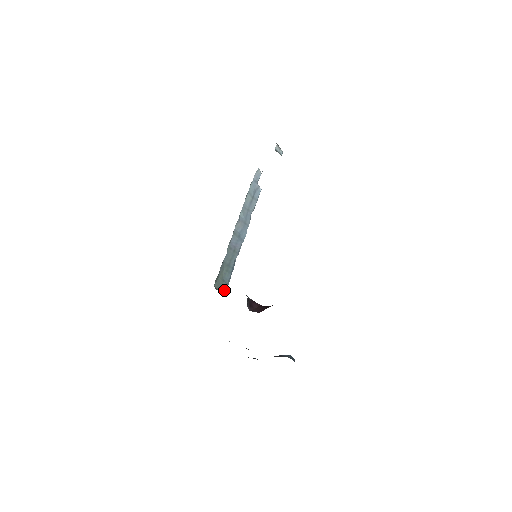
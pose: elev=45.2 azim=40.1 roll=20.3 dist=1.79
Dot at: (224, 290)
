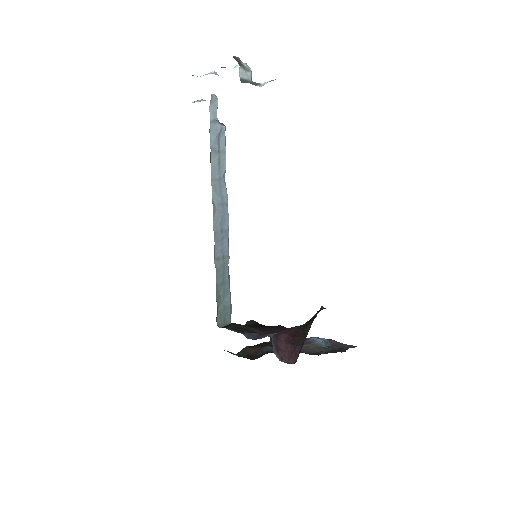
Dot at: (229, 318)
